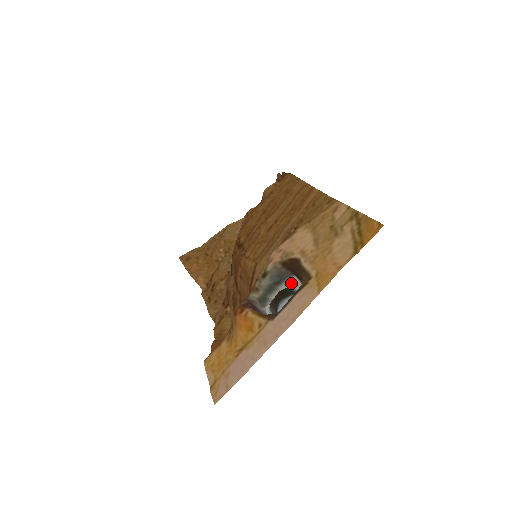
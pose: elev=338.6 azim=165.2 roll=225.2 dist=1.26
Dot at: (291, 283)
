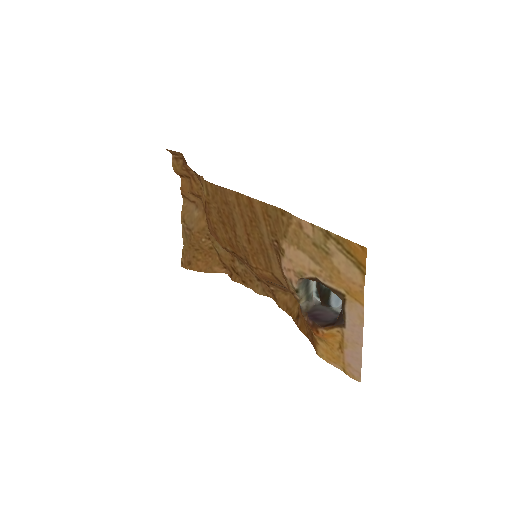
Dot at: occluded
